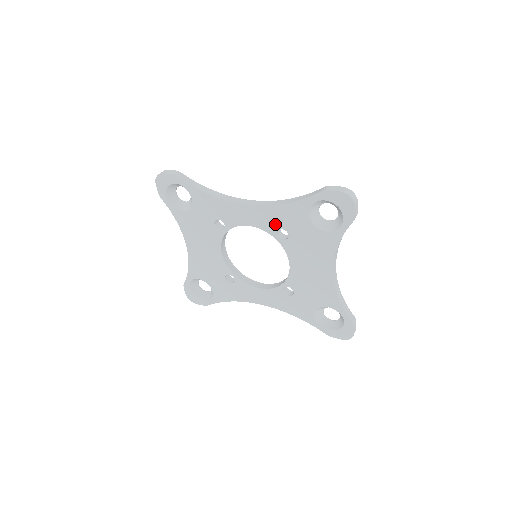
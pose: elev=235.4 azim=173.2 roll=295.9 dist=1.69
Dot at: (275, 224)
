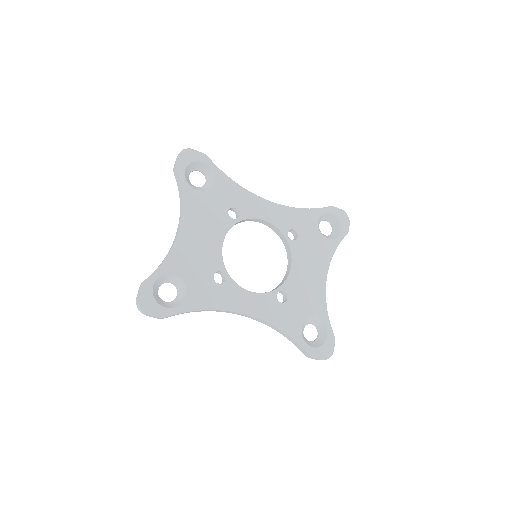
Dot at: (289, 224)
